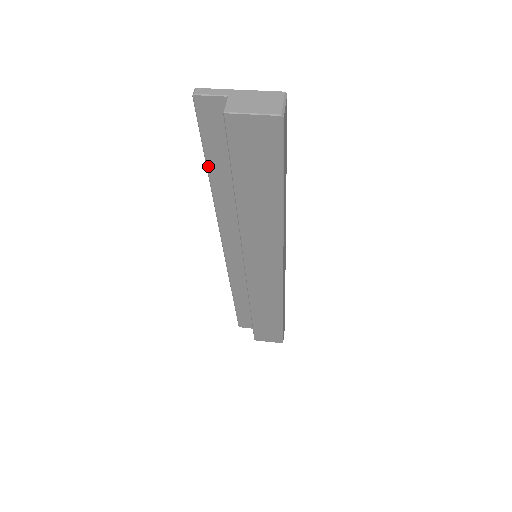
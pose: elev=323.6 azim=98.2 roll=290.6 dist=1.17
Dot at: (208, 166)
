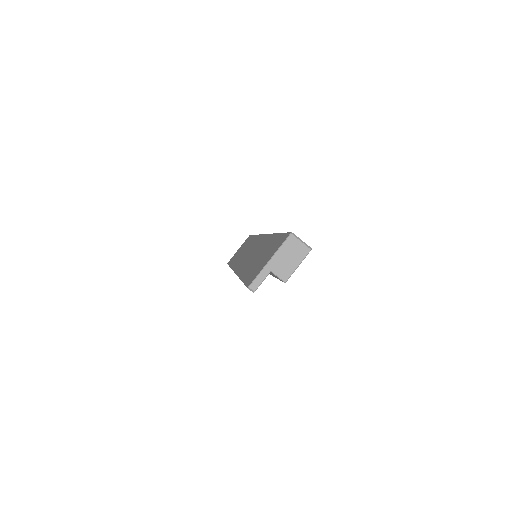
Dot at: occluded
